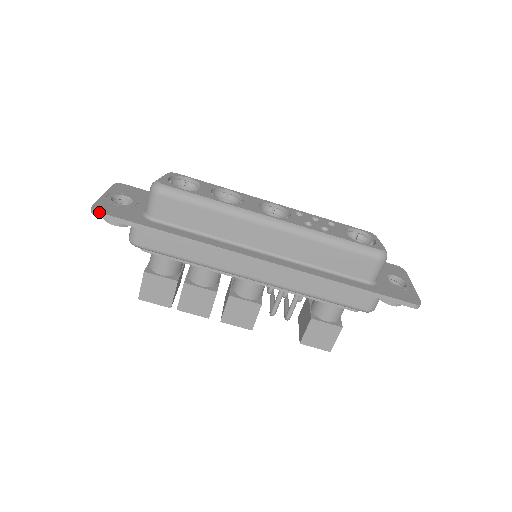
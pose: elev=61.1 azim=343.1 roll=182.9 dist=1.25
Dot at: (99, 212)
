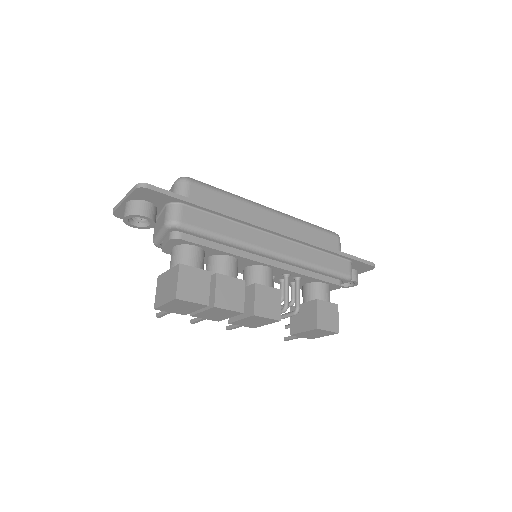
Dot at: (149, 184)
